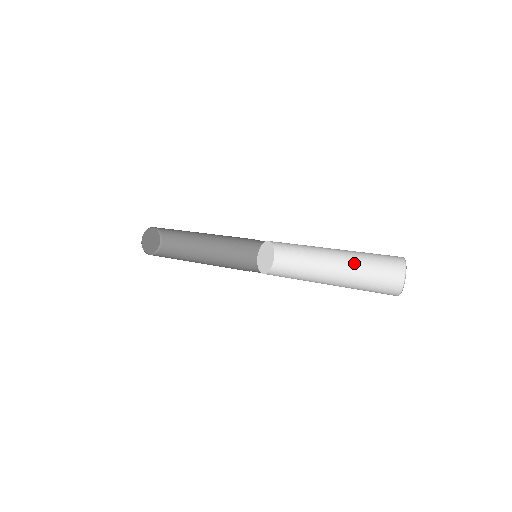
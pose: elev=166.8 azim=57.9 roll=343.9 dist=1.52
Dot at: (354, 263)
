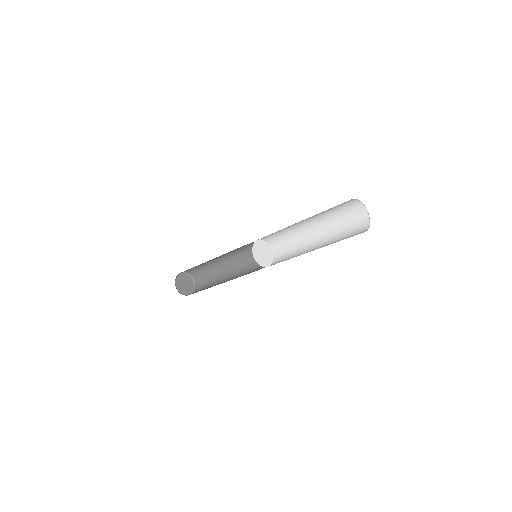
Dot at: (326, 221)
